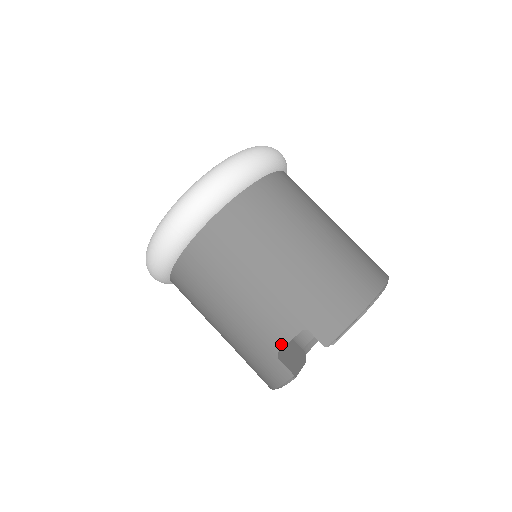
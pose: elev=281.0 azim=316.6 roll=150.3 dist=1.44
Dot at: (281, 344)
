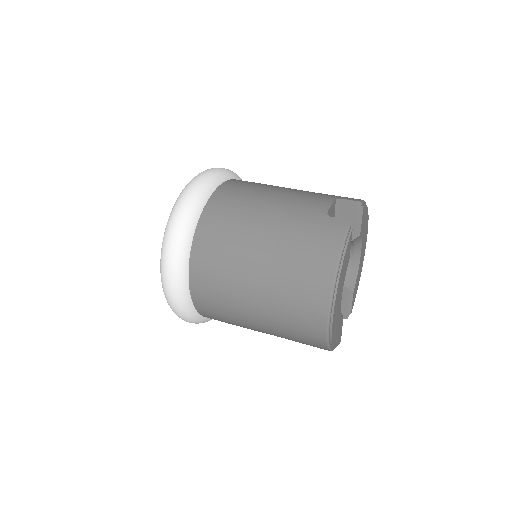
Dot at: (326, 207)
